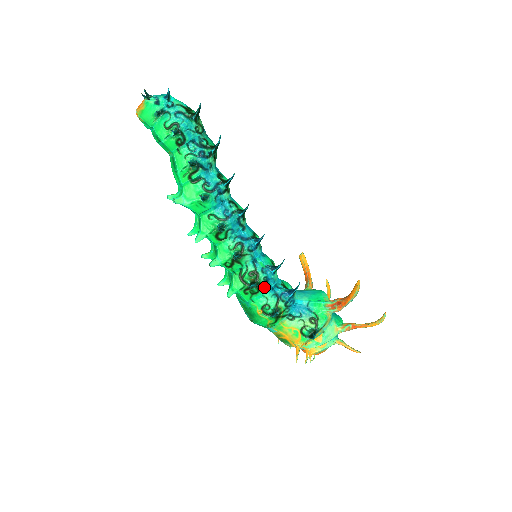
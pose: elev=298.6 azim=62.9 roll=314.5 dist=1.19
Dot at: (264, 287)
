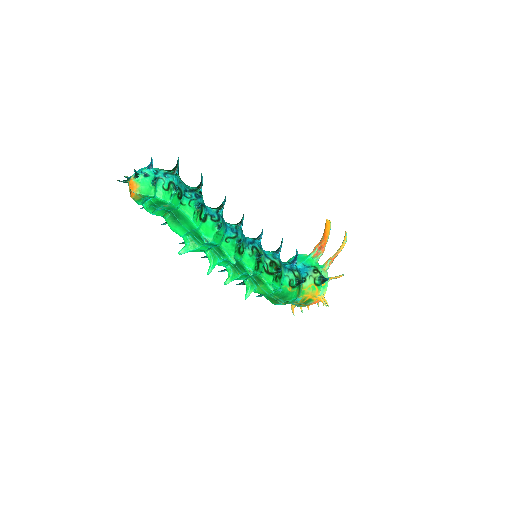
Dot at: (282, 269)
